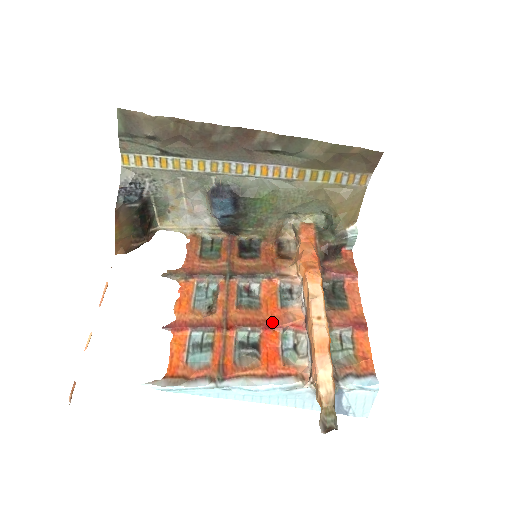
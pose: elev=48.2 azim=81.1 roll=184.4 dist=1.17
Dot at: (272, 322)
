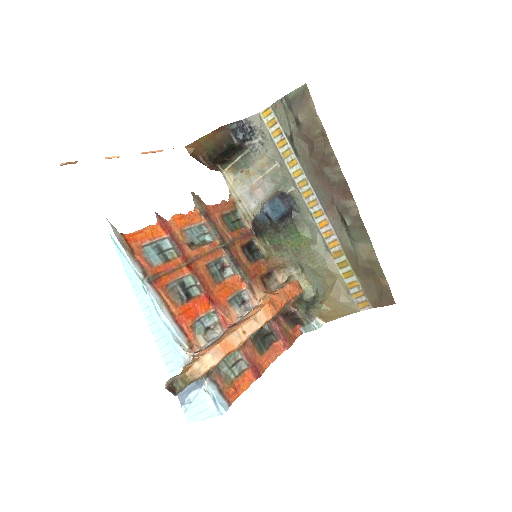
Dot at: (214, 299)
